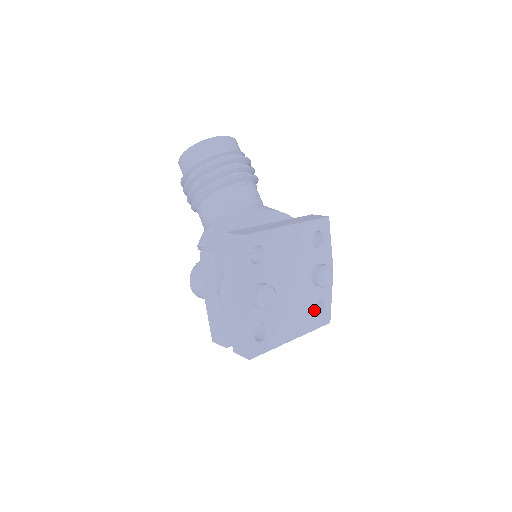
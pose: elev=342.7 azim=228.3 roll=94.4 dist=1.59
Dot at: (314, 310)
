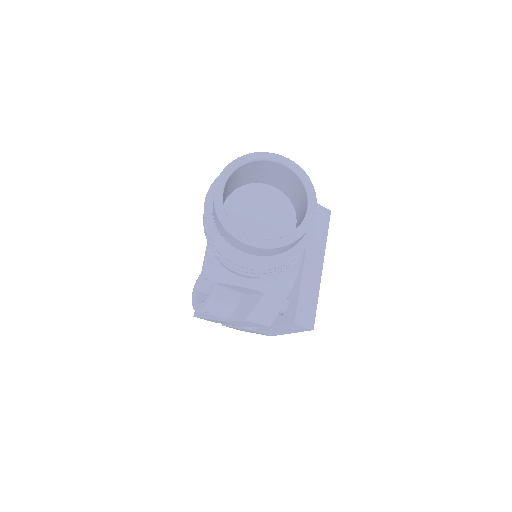
Dot at: occluded
